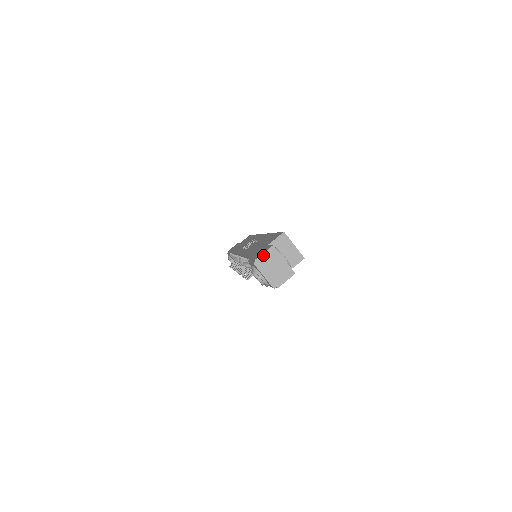
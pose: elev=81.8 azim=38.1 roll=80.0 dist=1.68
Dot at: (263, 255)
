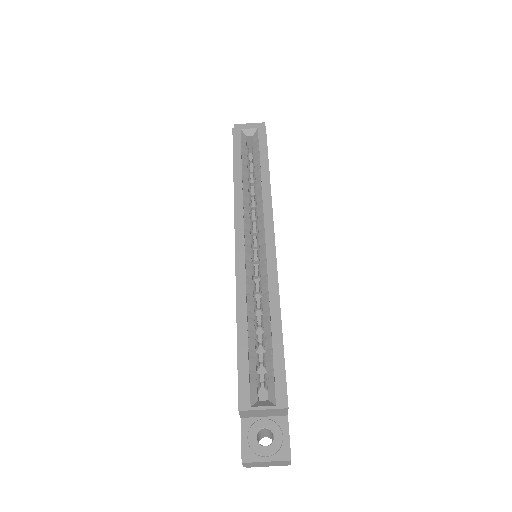
Dot at: (245, 465)
